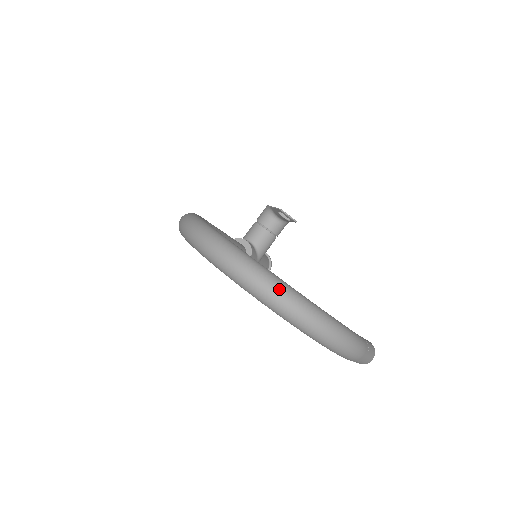
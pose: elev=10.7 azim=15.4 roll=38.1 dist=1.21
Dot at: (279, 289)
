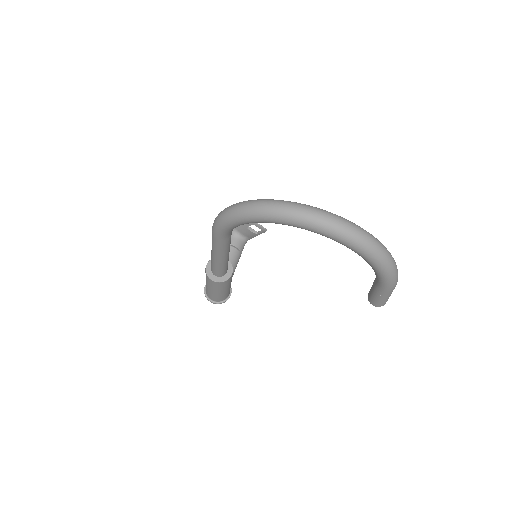
Dot at: (356, 226)
